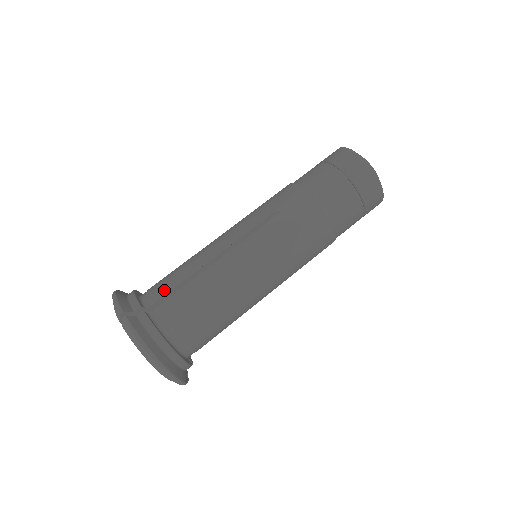
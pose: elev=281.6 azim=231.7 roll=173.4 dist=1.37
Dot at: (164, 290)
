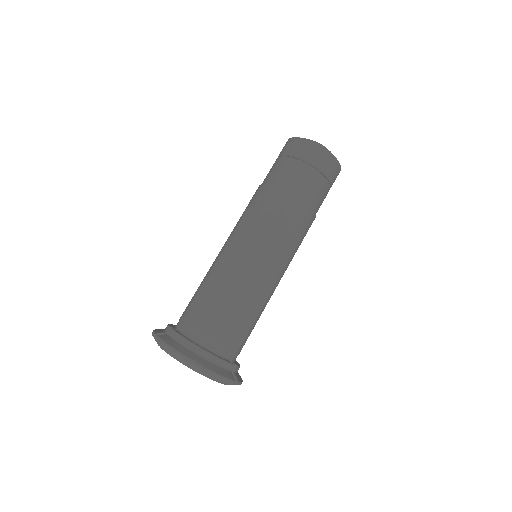
Dot at: (186, 309)
